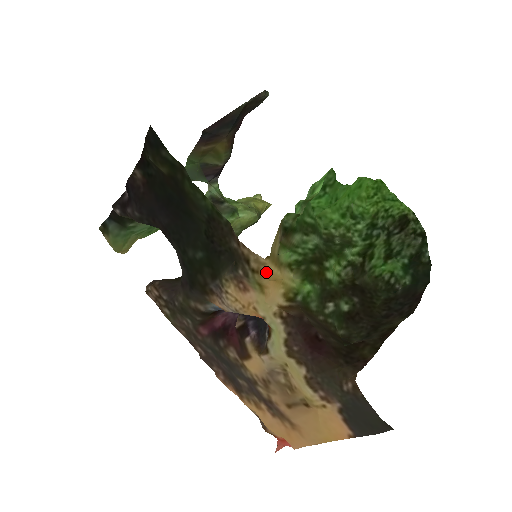
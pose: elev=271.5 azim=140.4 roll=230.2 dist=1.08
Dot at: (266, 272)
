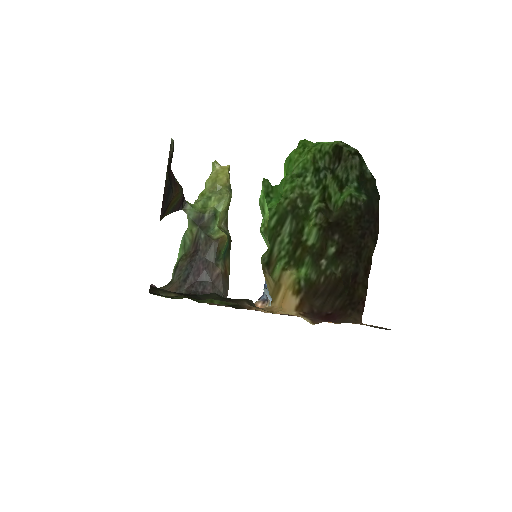
Dot at: (277, 309)
